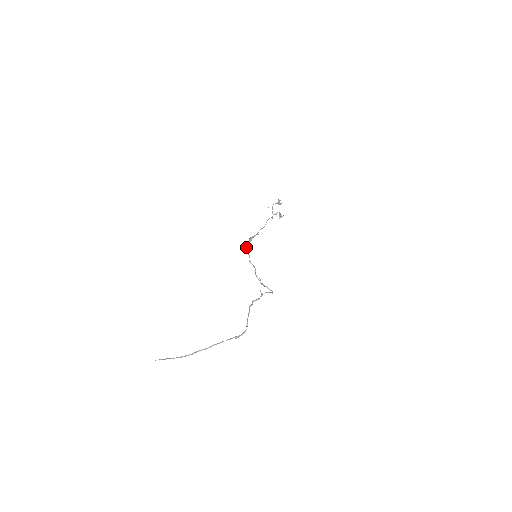
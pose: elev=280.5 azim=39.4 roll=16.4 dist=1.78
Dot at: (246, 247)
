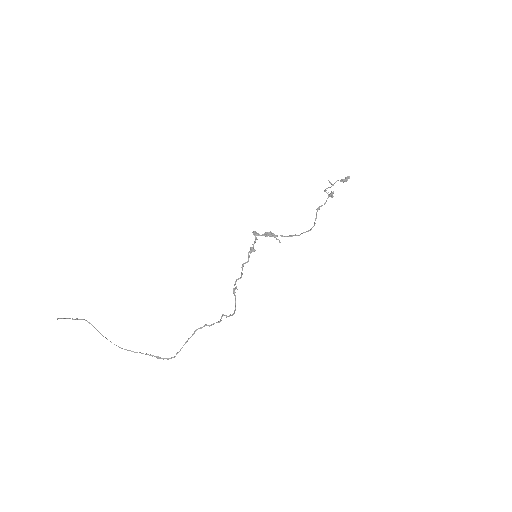
Dot at: (255, 241)
